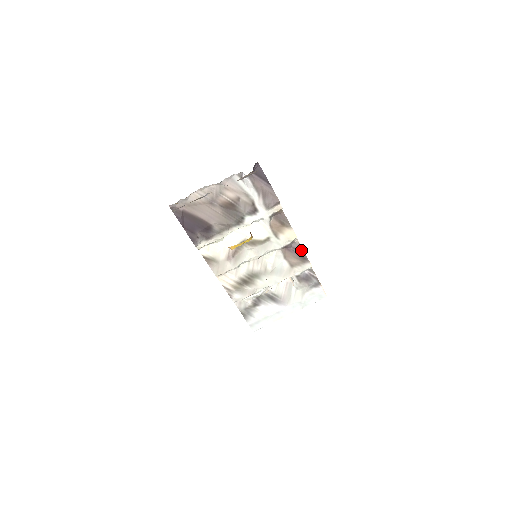
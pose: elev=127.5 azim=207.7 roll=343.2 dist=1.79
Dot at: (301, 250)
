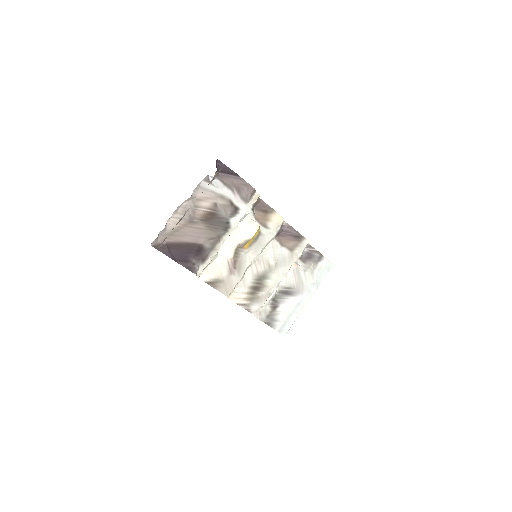
Dot at: (292, 230)
